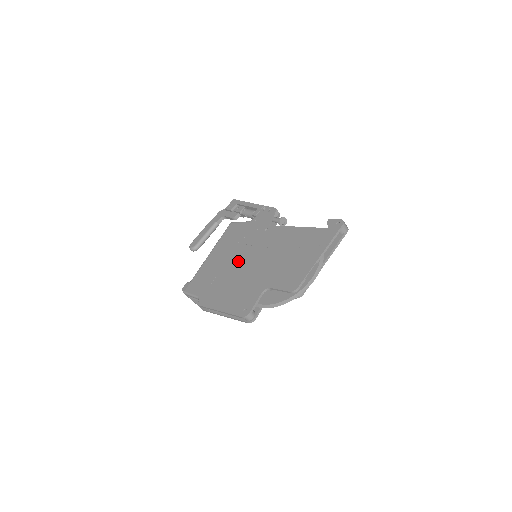
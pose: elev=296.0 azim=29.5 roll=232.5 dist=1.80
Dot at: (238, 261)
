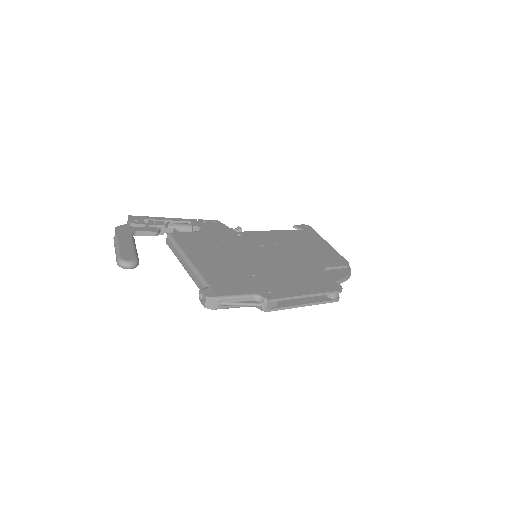
Dot at: (251, 258)
